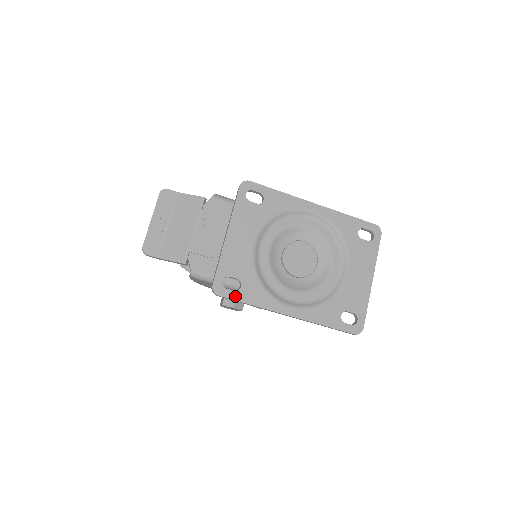
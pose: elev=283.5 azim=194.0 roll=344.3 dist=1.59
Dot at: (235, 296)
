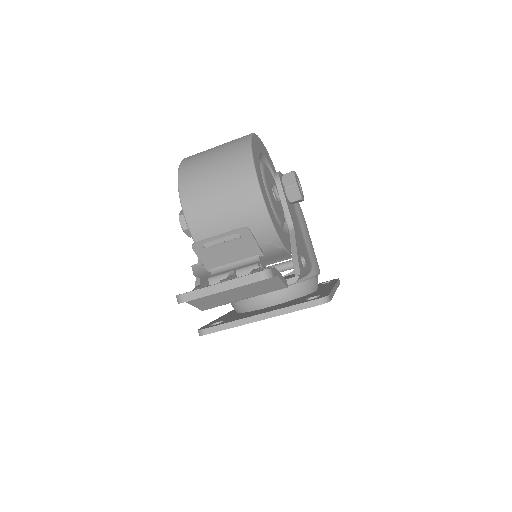
Dot at: occluded
